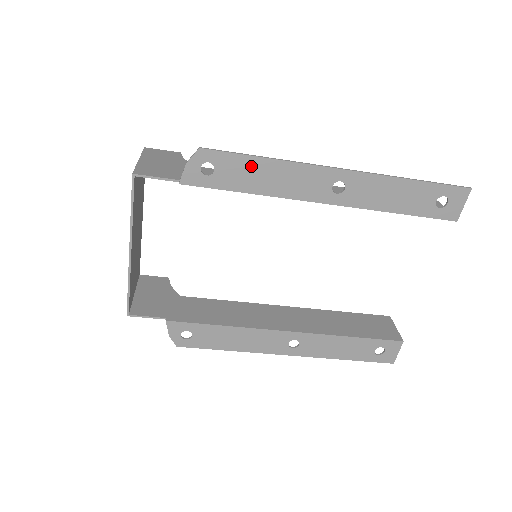
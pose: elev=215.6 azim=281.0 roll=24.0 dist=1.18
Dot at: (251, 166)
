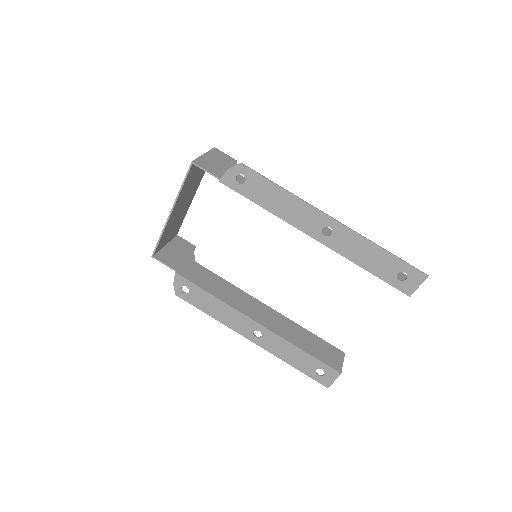
Dot at: (271, 190)
